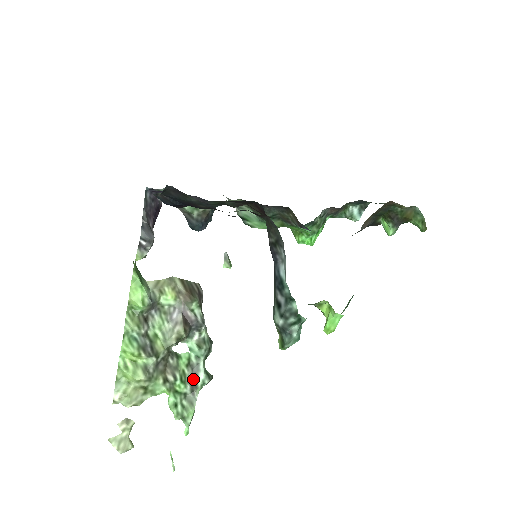
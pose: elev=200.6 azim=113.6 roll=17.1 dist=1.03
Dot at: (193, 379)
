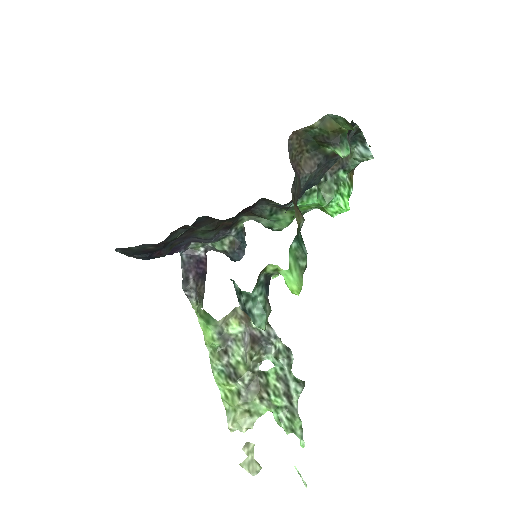
Dot at: (287, 390)
